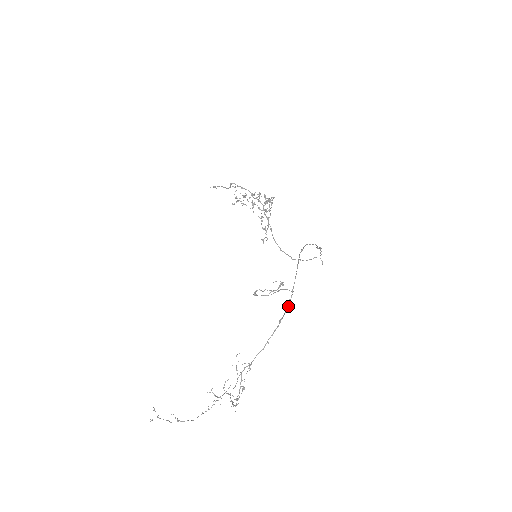
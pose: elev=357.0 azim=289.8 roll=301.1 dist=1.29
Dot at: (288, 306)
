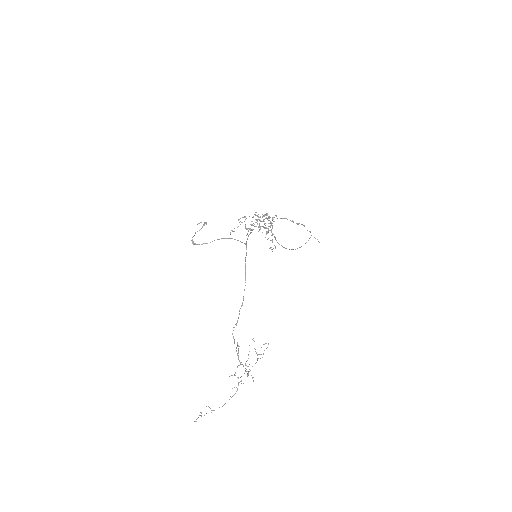
Dot at: (245, 257)
